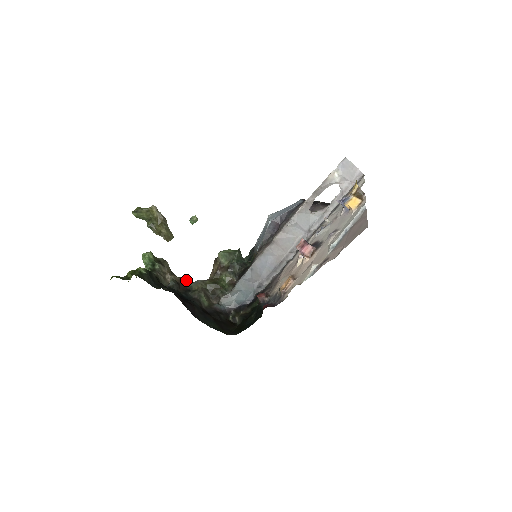
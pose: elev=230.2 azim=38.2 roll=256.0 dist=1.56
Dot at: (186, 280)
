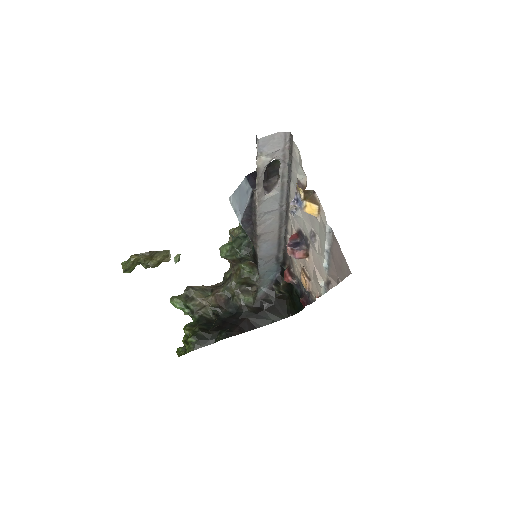
Dot at: (219, 293)
